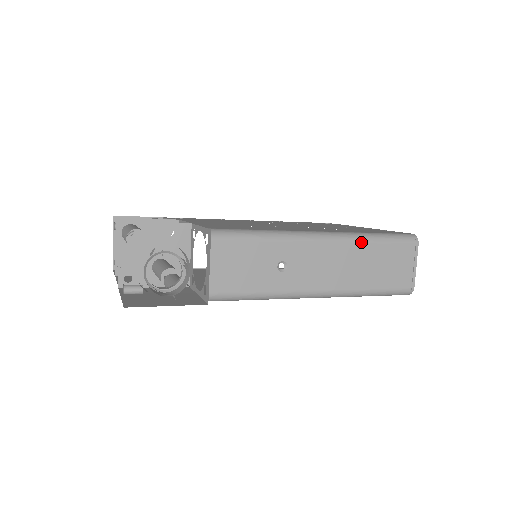
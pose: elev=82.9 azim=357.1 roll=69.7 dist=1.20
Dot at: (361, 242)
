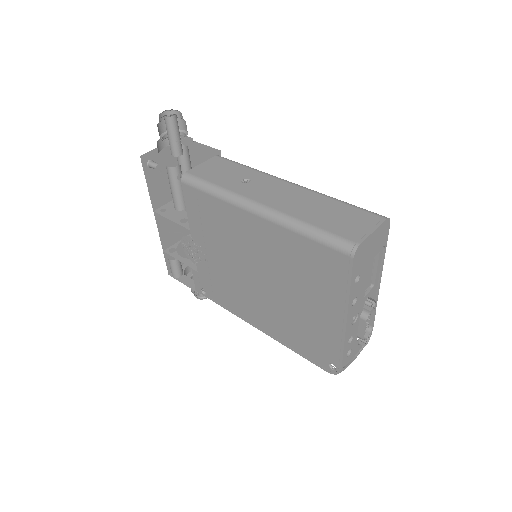
Dot at: (323, 196)
